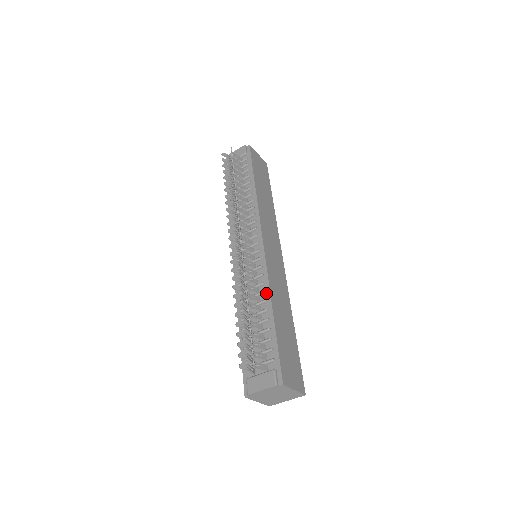
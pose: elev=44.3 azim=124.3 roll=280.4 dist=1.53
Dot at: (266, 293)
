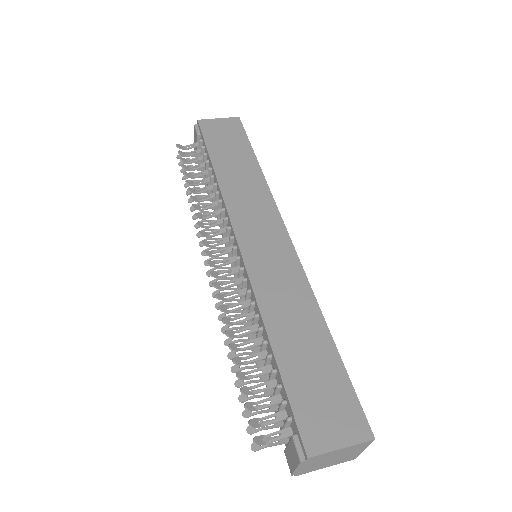
Dot at: (259, 316)
